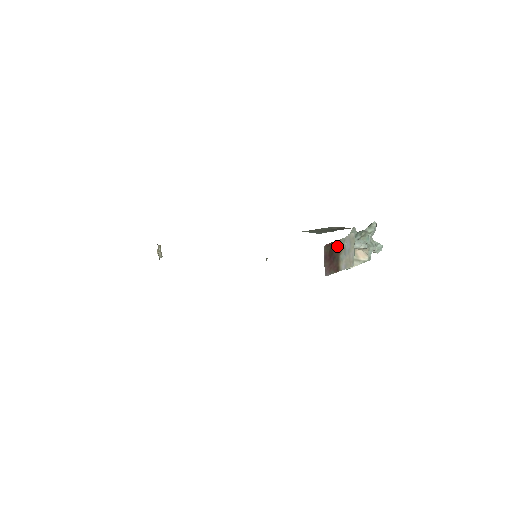
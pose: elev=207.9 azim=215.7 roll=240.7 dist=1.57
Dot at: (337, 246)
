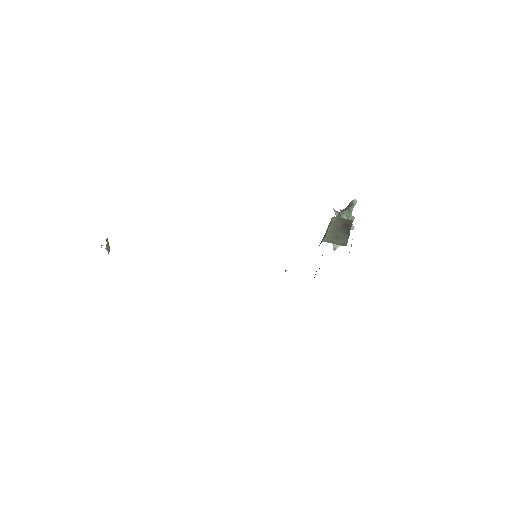
Dot at: occluded
